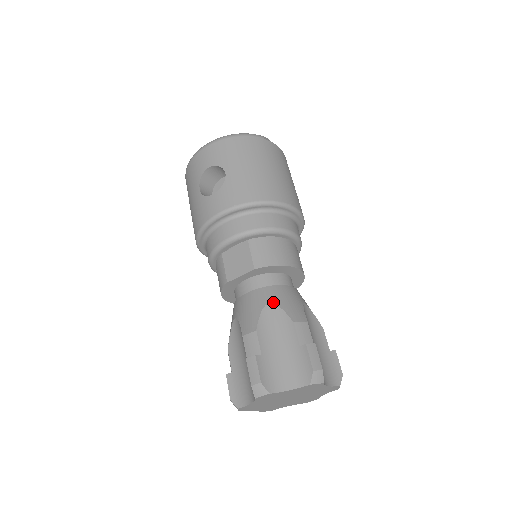
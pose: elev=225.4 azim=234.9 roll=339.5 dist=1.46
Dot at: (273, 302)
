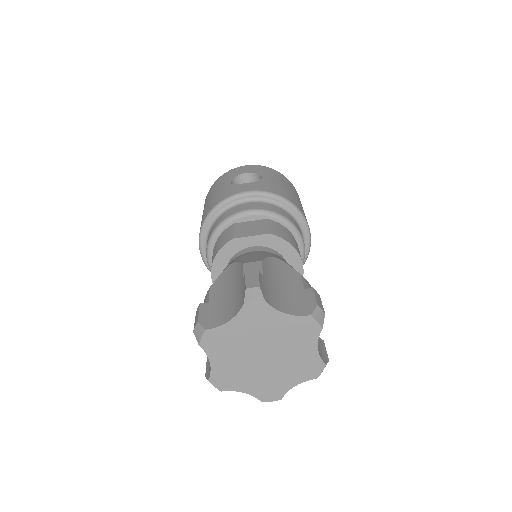
Dot at: (280, 259)
